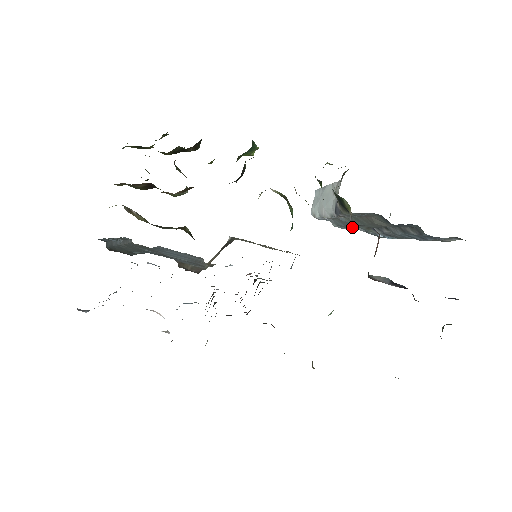
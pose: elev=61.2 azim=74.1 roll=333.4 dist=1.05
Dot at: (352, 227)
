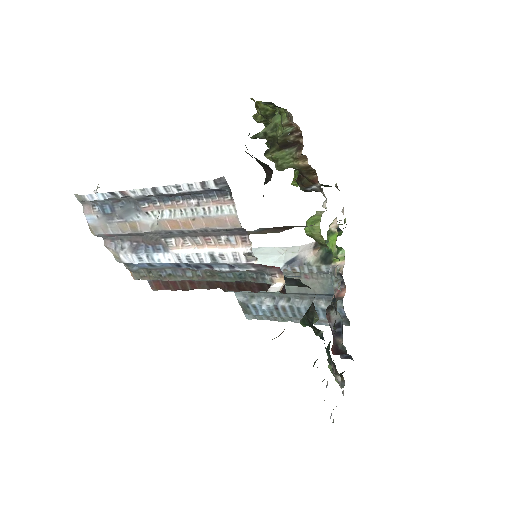
Dot at: occluded
